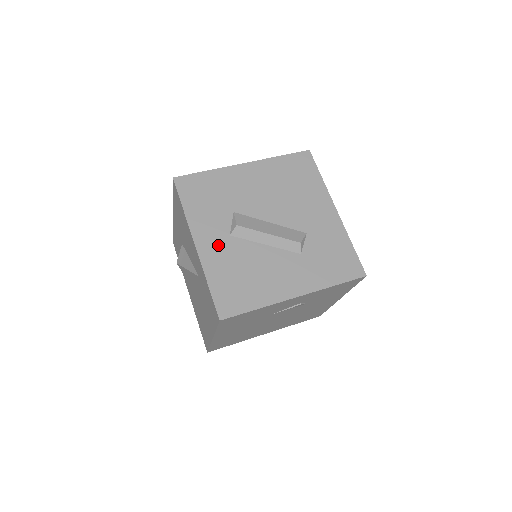
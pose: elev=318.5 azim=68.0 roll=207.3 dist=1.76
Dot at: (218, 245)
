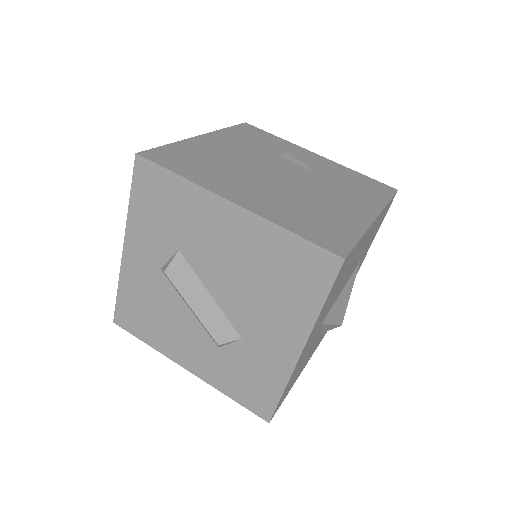
Dot at: (144, 267)
